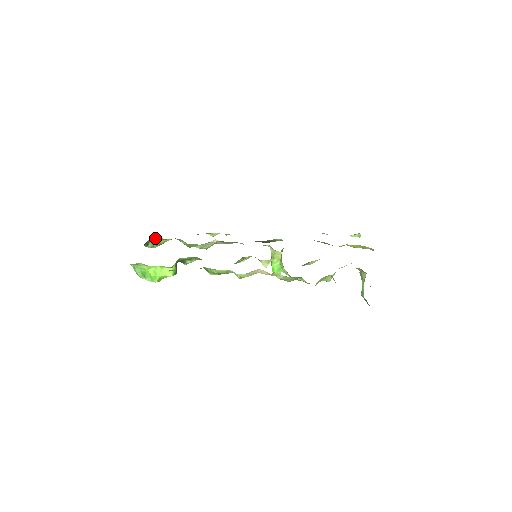
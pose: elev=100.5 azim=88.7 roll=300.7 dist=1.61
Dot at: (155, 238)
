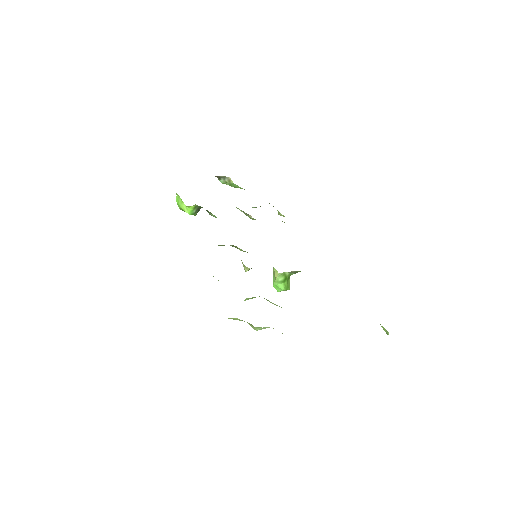
Dot at: (229, 178)
